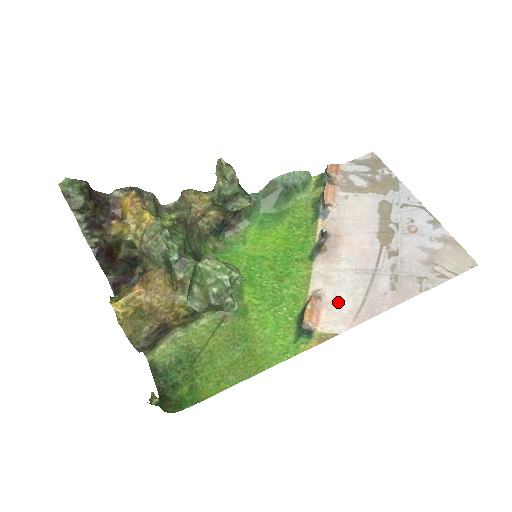
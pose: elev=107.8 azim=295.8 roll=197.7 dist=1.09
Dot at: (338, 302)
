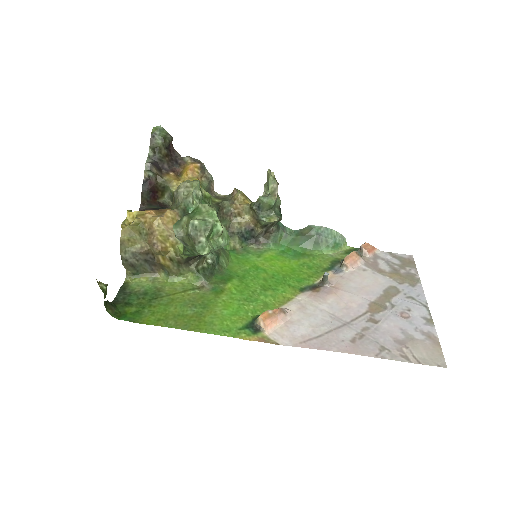
Dot at: (298, 325)
